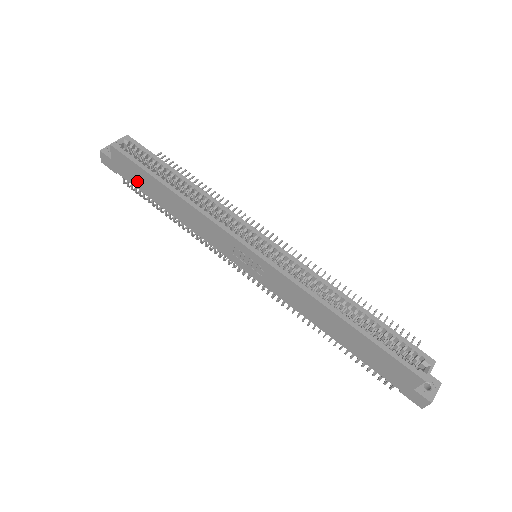
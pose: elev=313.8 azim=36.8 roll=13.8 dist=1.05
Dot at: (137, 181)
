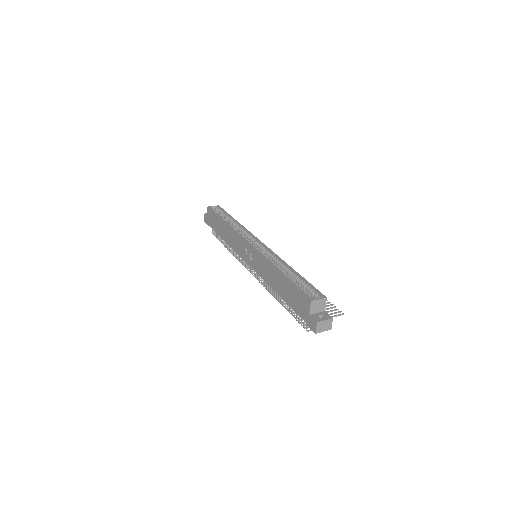
Dot at: (214, 225)
